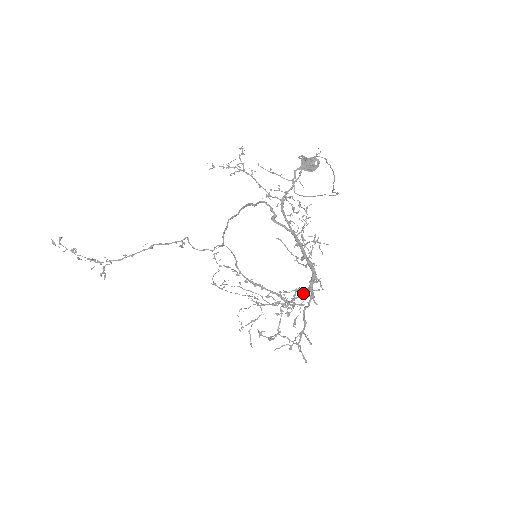
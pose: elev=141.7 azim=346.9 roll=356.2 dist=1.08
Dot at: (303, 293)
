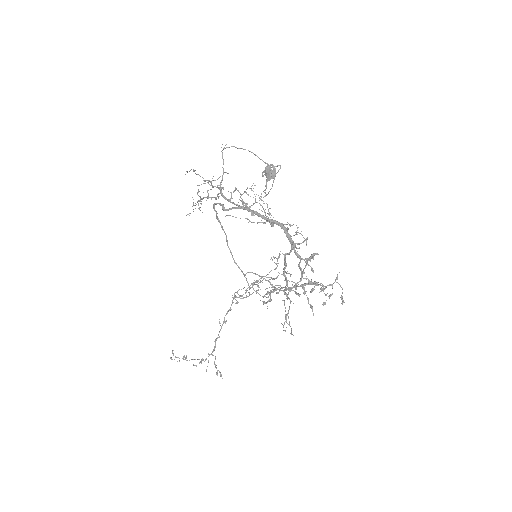
Dot at: occluded
